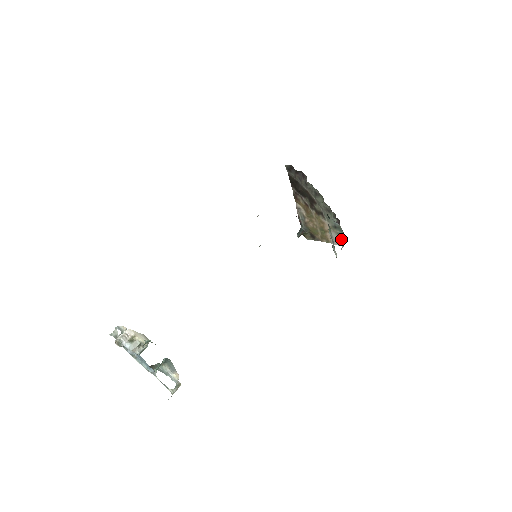
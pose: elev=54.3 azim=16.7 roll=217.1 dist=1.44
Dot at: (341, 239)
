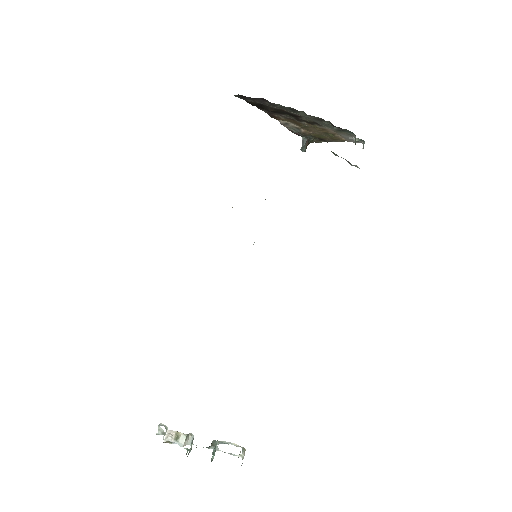
Dot at: (356, 139)
